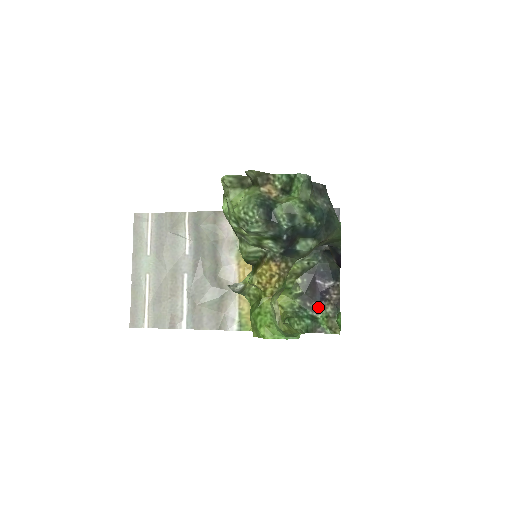
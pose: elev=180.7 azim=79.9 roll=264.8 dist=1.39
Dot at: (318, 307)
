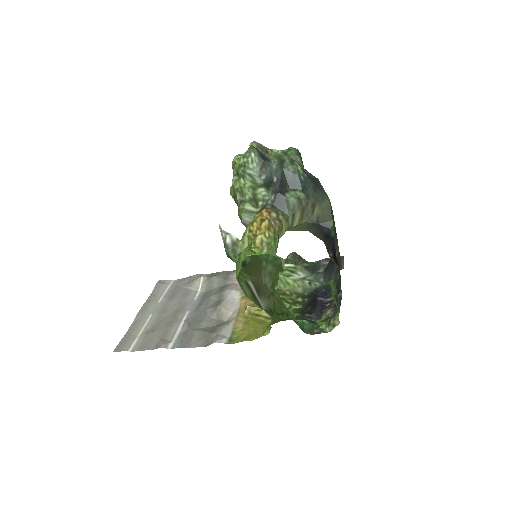
Dot at: (318, 316)
